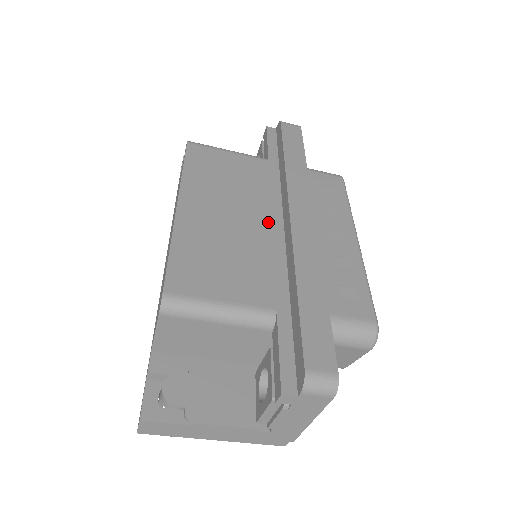
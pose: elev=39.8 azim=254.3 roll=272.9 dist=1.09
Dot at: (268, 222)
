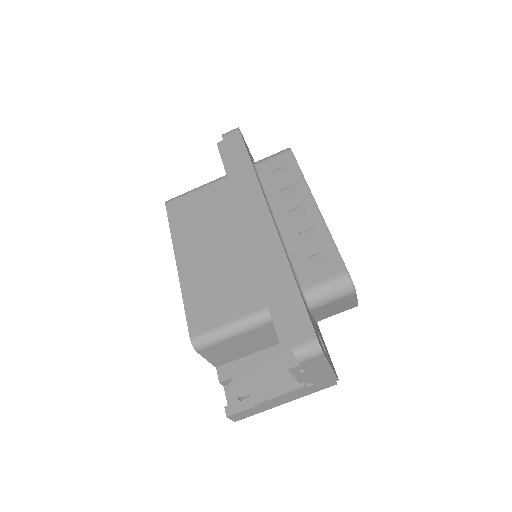
Dot at: (242, 235)
